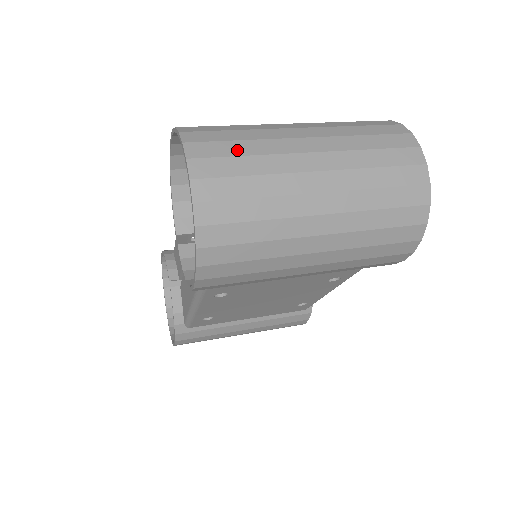
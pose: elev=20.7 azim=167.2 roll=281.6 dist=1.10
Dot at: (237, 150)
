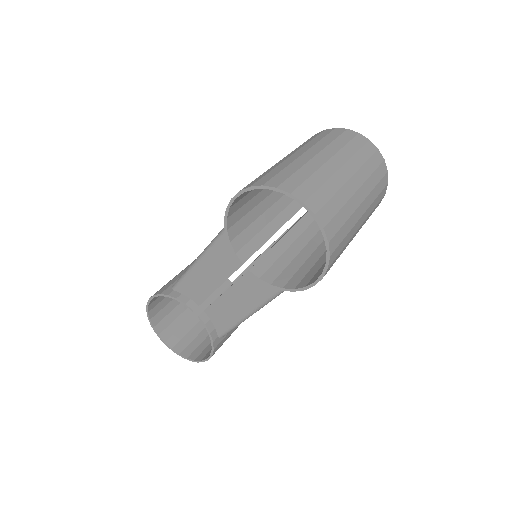
Dot at: (315, 184)
